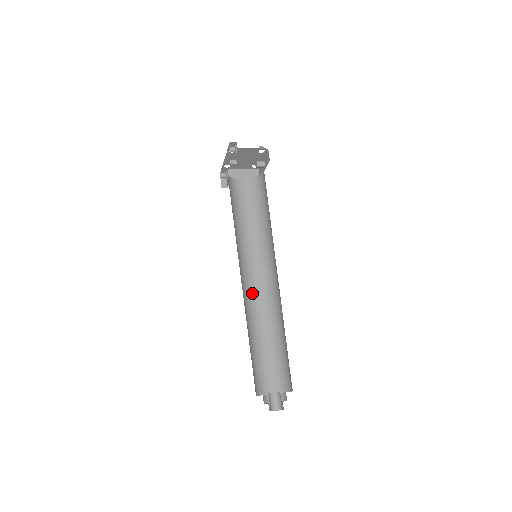
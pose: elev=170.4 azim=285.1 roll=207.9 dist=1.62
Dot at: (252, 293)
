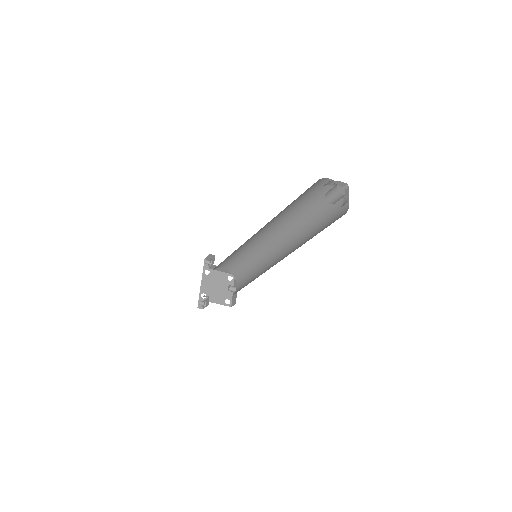
Dot at: occluded
